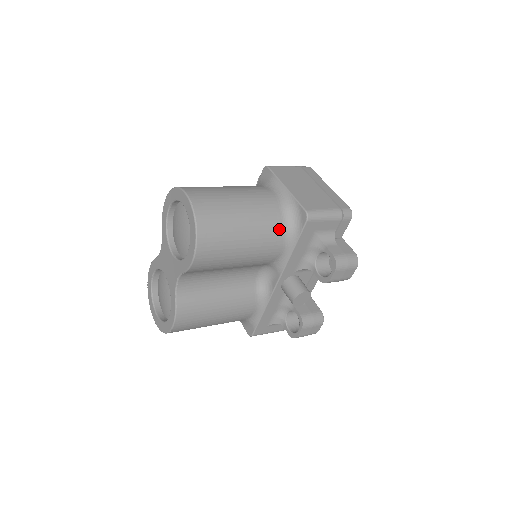
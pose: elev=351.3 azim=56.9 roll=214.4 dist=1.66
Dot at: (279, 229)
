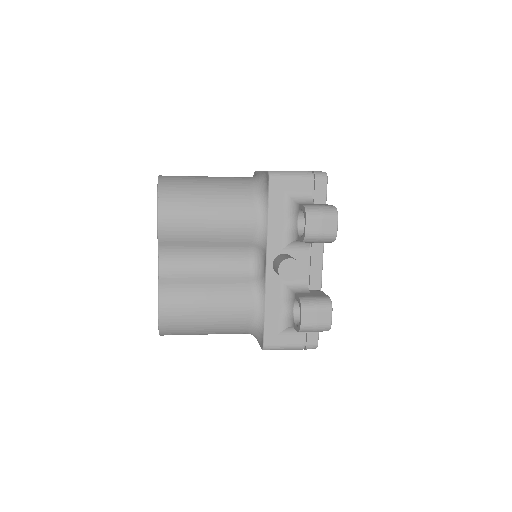
Dot at: (248, 196)
